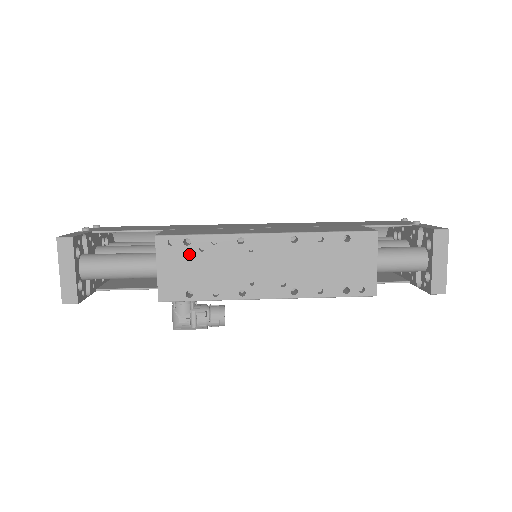
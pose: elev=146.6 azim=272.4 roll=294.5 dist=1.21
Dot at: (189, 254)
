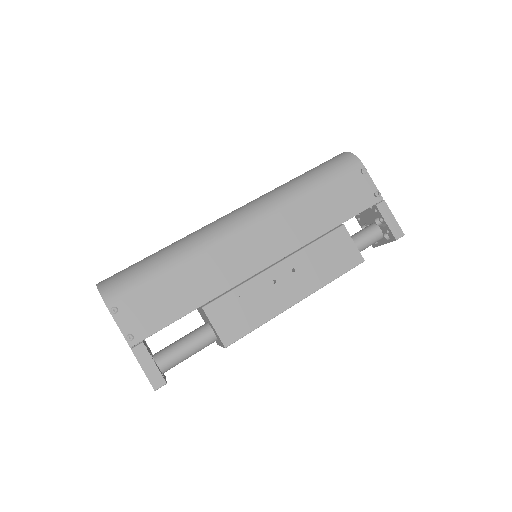
Dot at: occluded
